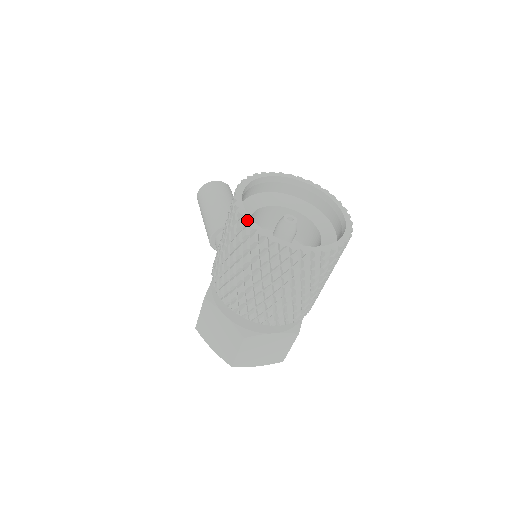
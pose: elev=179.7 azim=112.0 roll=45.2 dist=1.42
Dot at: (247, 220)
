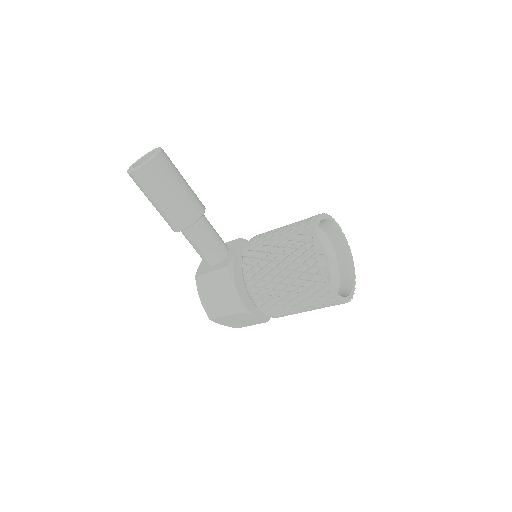
Dot at: (337, 297)
